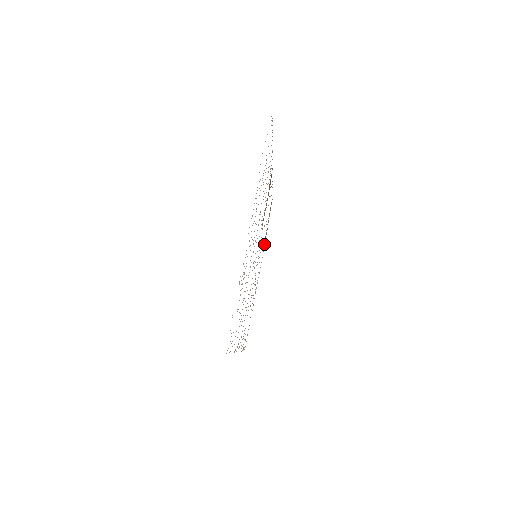
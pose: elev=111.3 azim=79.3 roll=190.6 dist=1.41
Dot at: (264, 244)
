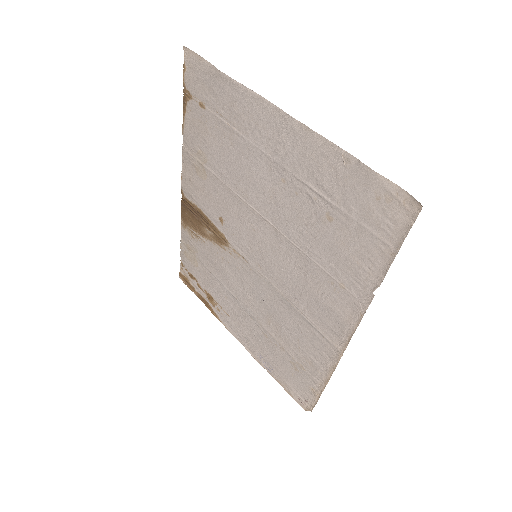
Dot at: (212, 313)
